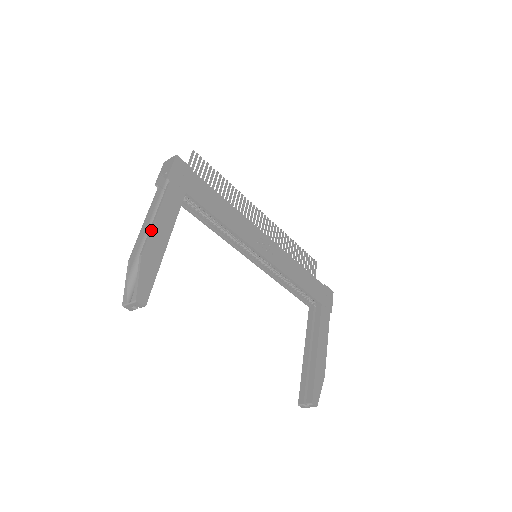
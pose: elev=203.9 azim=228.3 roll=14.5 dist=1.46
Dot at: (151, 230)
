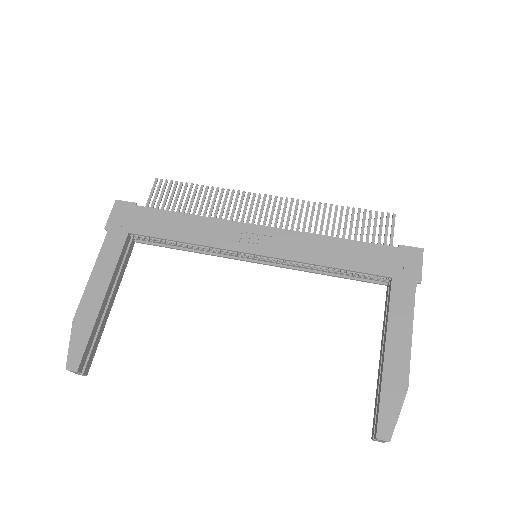
Dot at: (84, 291)
